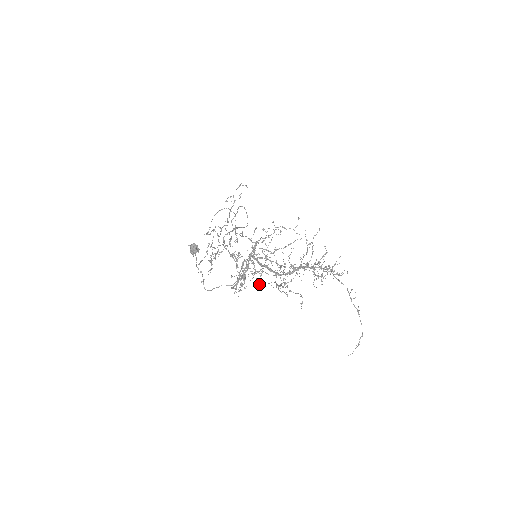
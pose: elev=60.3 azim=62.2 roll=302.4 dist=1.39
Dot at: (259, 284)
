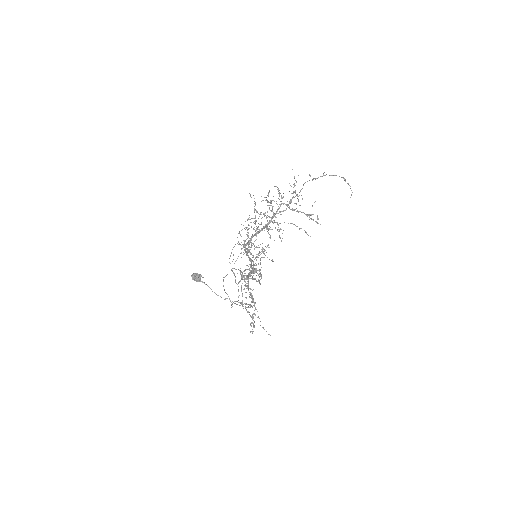
Dot at: occluded
